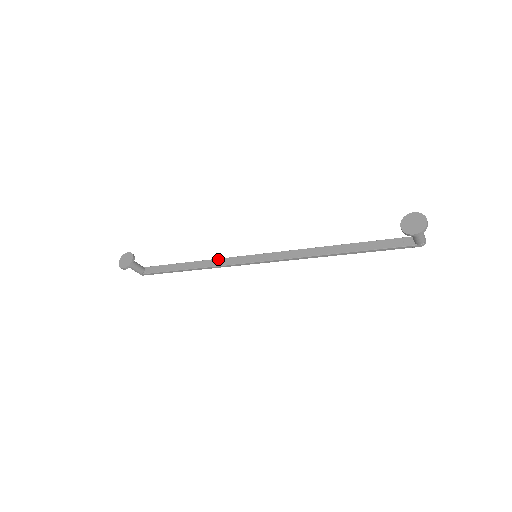
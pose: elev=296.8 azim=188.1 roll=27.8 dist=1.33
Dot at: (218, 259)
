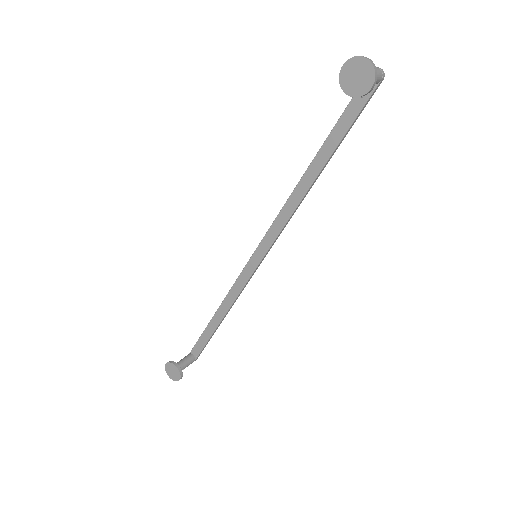
Dot at: (231, 289)
